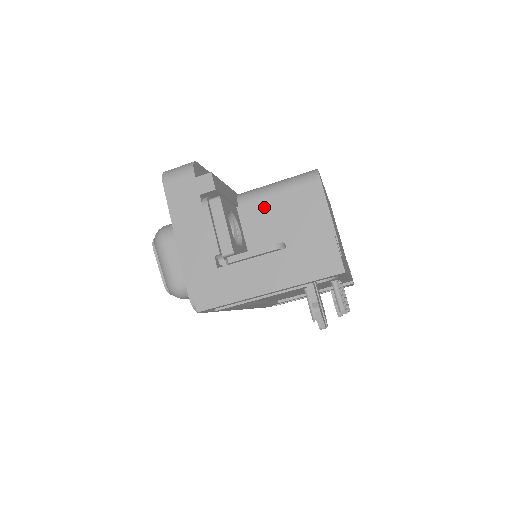
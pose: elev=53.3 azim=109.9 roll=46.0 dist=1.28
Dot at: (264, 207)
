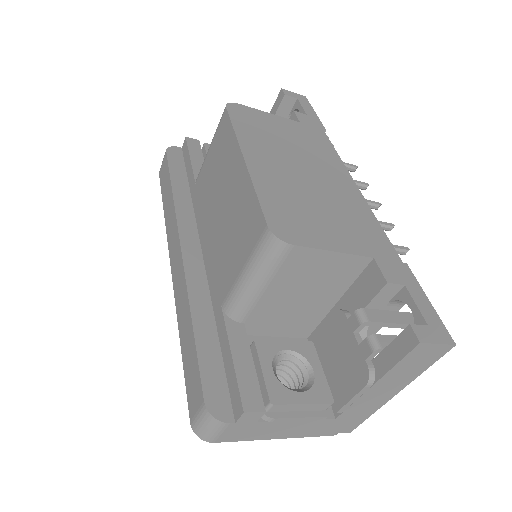
Dot at: (268, 304)
